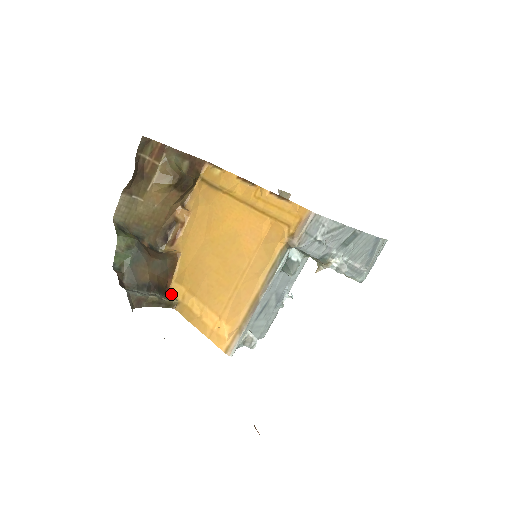
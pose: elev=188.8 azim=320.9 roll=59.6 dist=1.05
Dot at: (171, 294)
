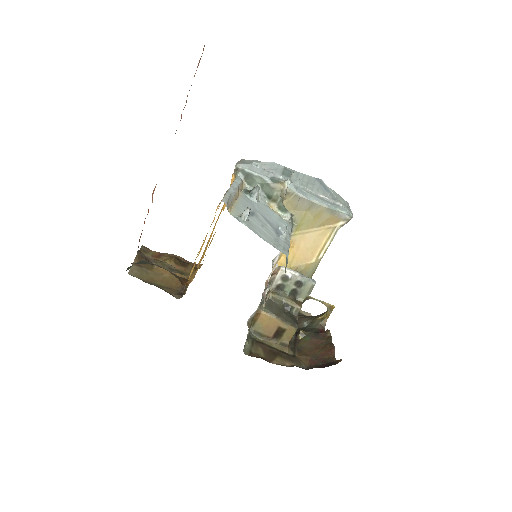
Dot at: (187, 282)
